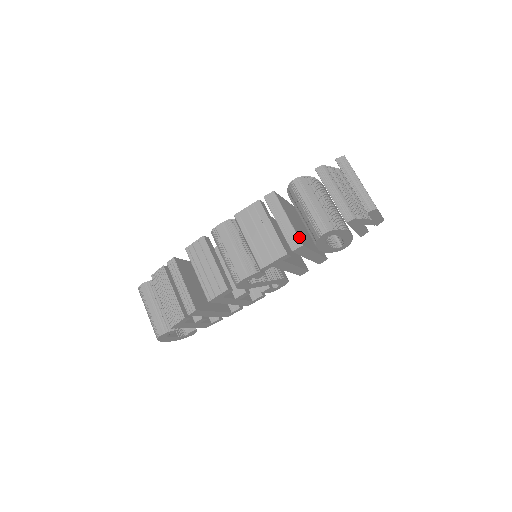
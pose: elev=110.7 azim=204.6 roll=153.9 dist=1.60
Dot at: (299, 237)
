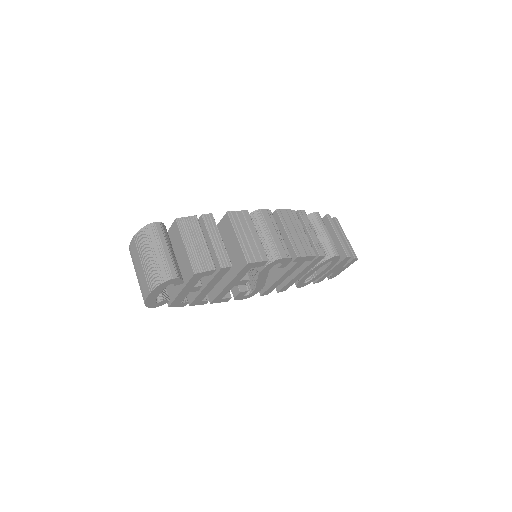
Dot at: (321, 249)
